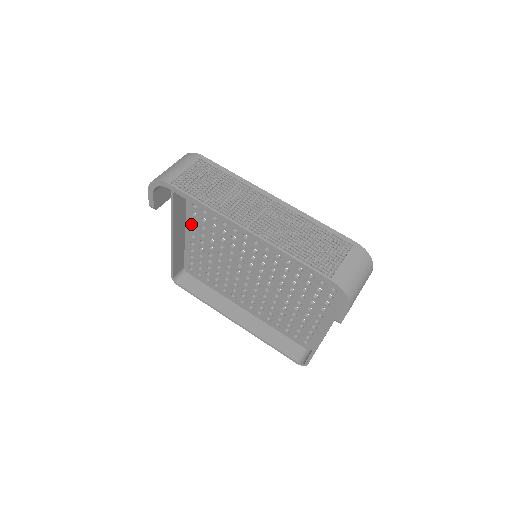
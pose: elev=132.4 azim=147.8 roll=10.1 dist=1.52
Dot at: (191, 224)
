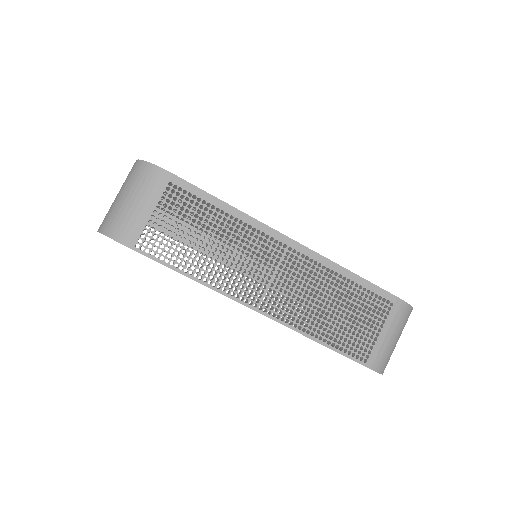
Dot at: occluded
